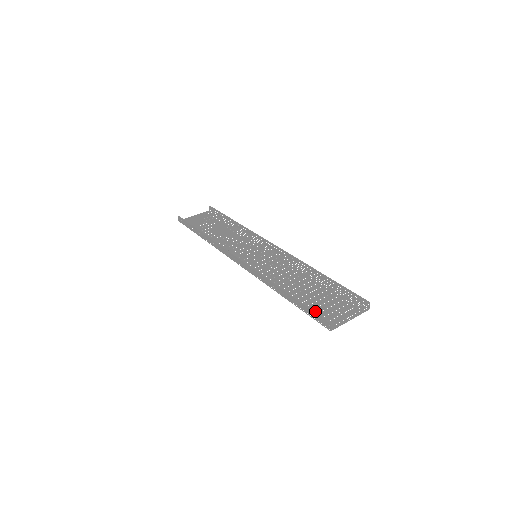
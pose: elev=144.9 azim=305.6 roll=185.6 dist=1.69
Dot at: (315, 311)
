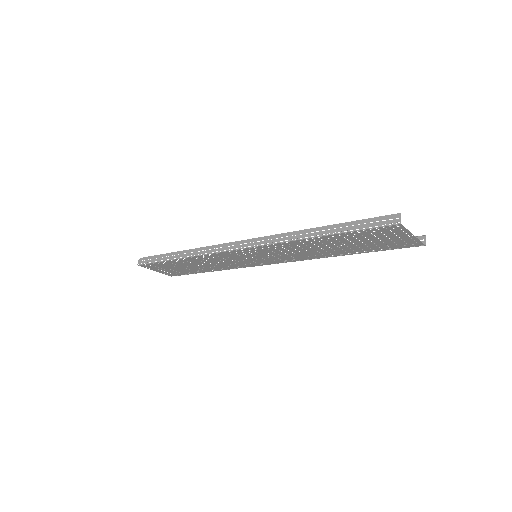
Dot at: (366, 233)
